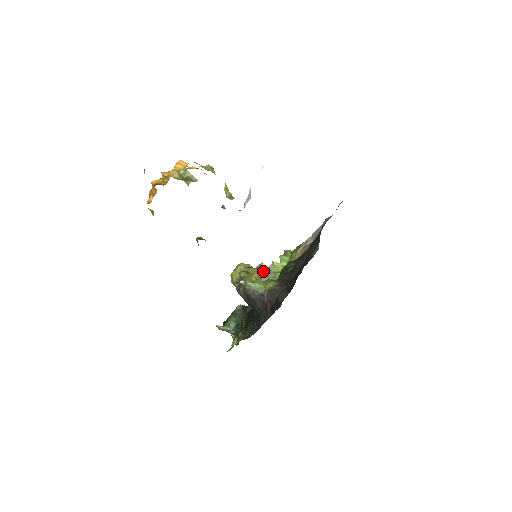
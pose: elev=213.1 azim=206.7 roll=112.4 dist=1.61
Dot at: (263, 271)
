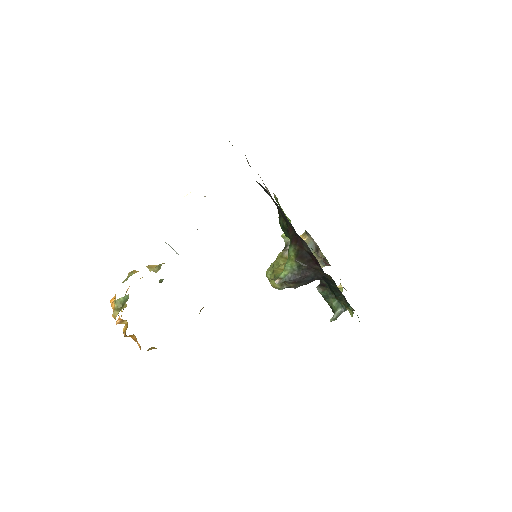
Dot at: (282, 252)
